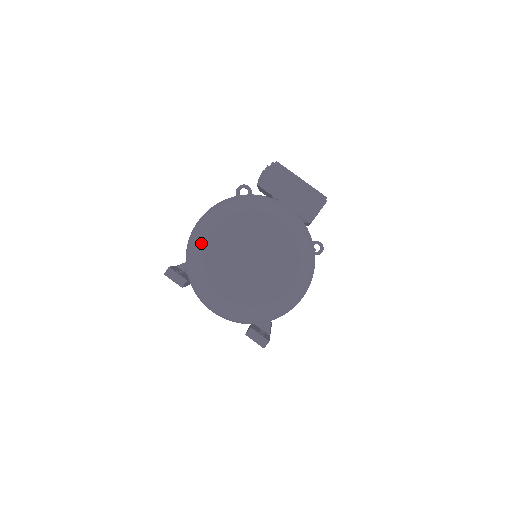
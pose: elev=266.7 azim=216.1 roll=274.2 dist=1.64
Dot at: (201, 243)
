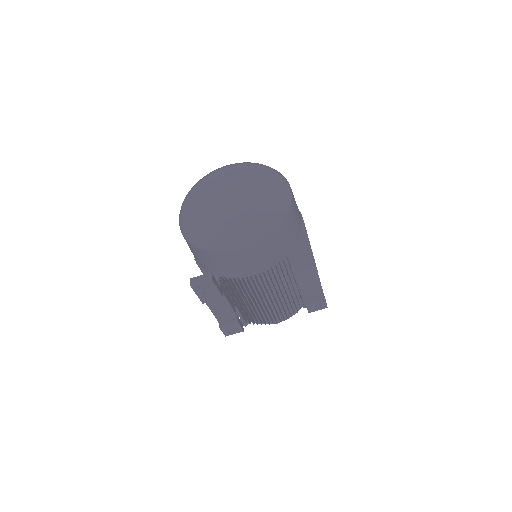
Dot at: (189, 217)
